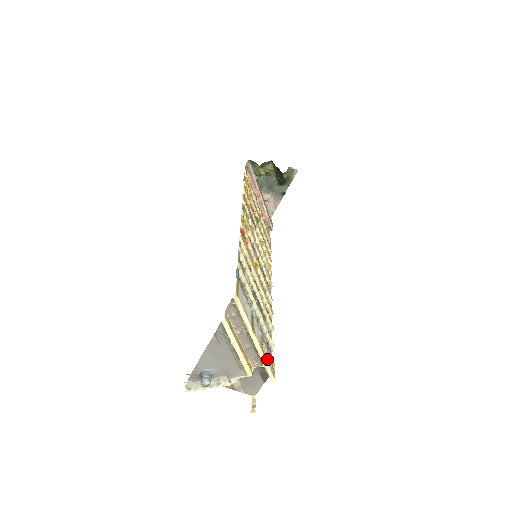
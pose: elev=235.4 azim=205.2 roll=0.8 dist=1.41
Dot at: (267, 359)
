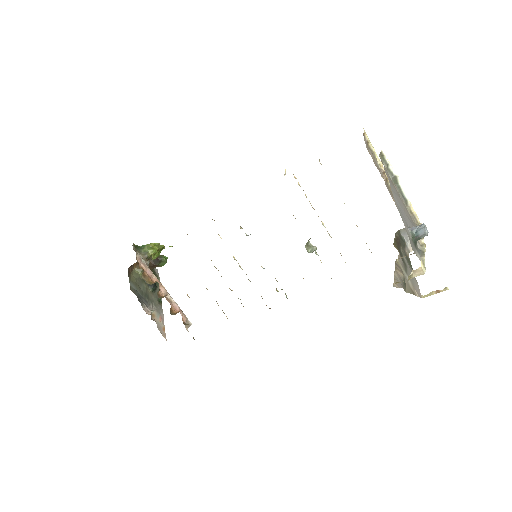
Dot at: occluded
